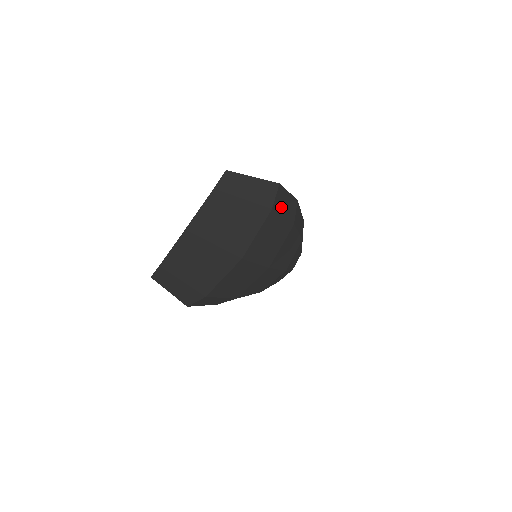
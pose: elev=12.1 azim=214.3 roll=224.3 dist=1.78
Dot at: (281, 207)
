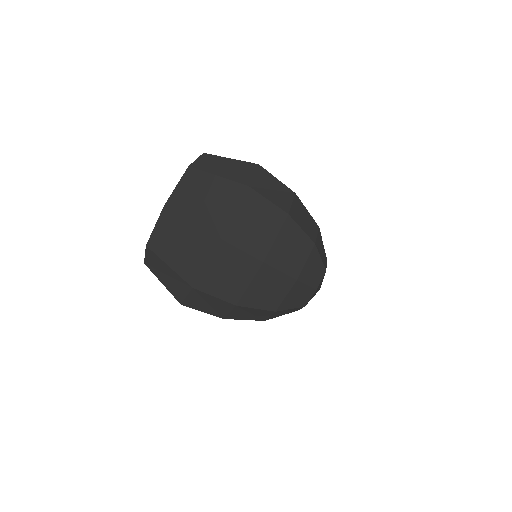
Dot at: (265, 190)
